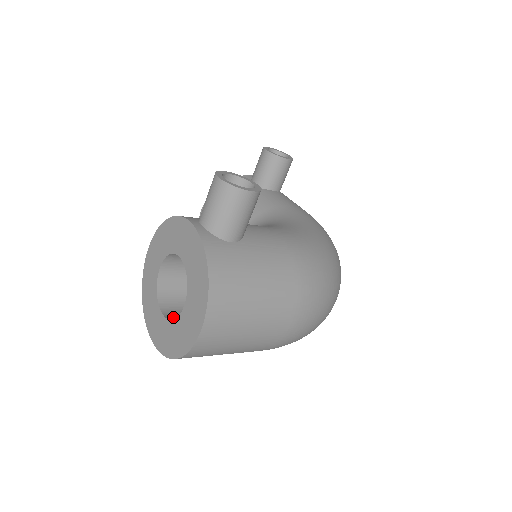
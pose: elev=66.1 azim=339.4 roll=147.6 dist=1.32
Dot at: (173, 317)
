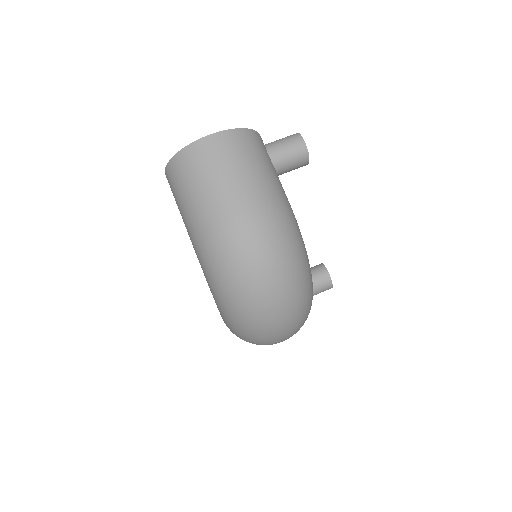
Dot at: occluded
